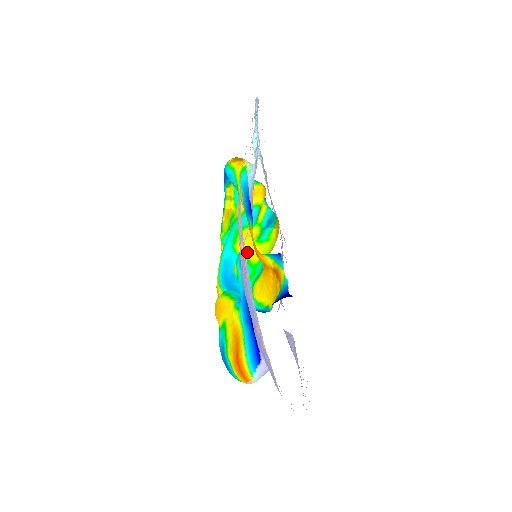
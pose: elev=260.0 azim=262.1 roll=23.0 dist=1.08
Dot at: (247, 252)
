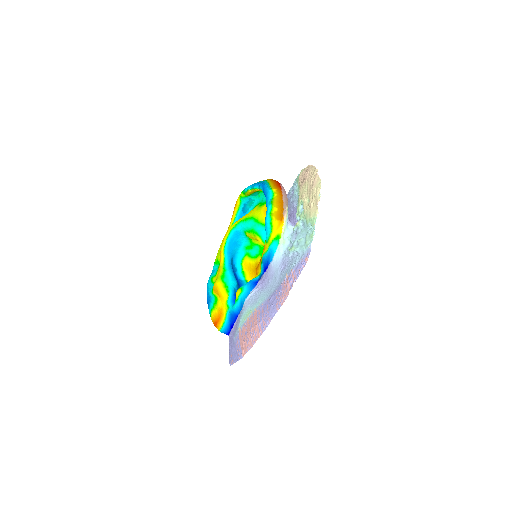
Dot at: occluded
